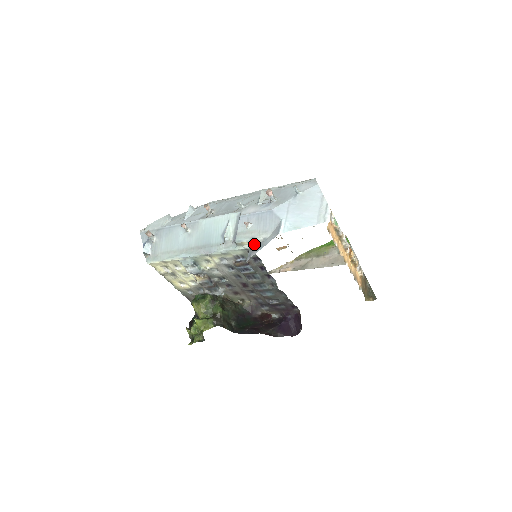
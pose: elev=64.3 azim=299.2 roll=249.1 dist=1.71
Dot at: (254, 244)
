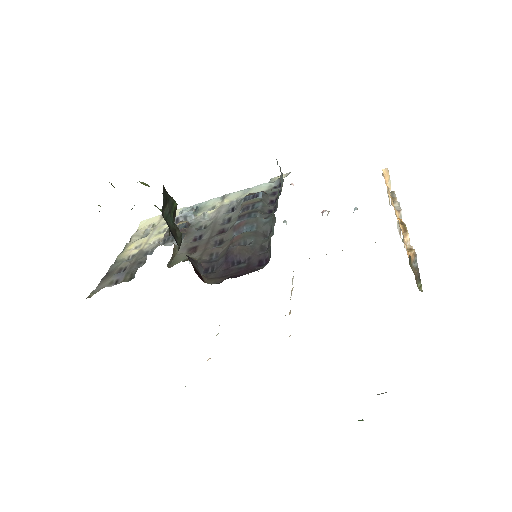
Dot at: occluded
